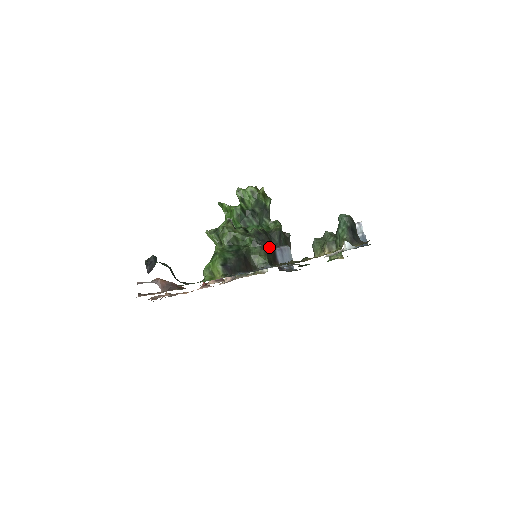
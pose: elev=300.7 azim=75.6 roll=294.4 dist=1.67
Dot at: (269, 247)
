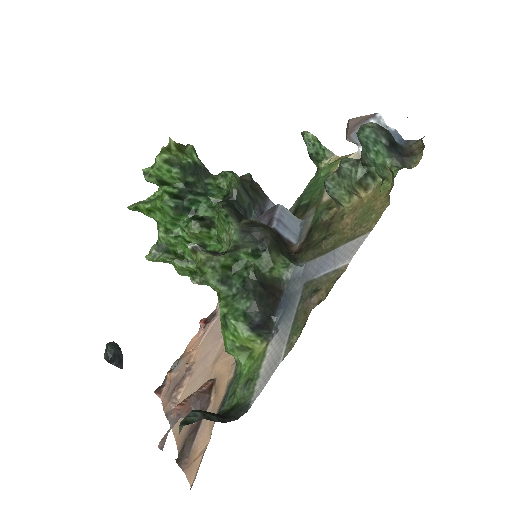
Dot at: (275, 240)
